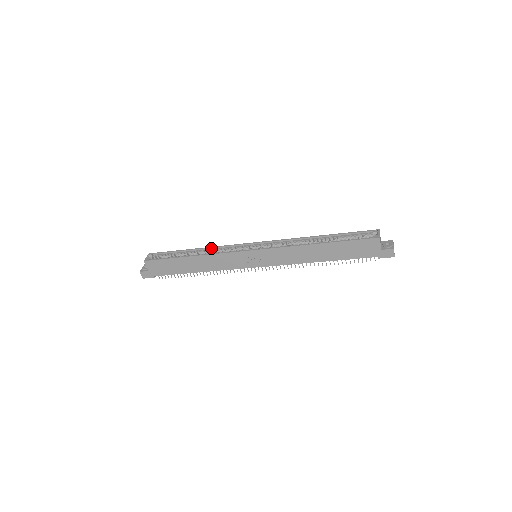
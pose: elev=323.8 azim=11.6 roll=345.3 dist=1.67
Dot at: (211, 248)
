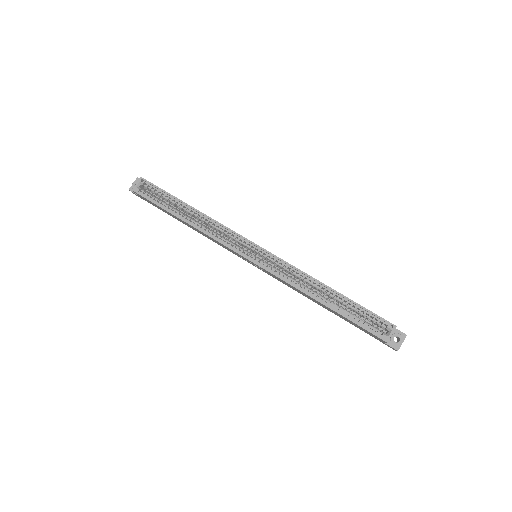
Dot at: (210, 219)
